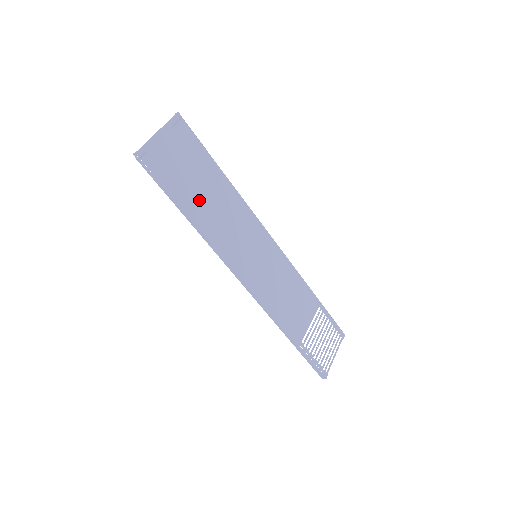
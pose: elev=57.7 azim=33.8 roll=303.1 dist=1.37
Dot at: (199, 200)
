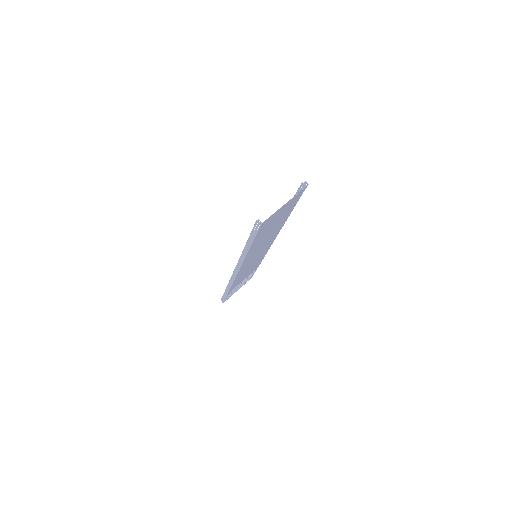
Dot at: (263, 237)
